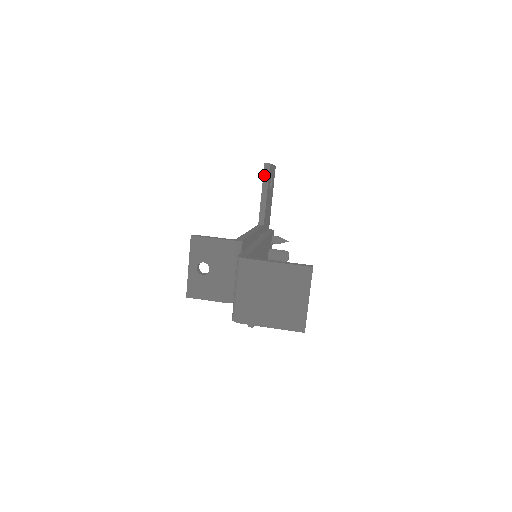
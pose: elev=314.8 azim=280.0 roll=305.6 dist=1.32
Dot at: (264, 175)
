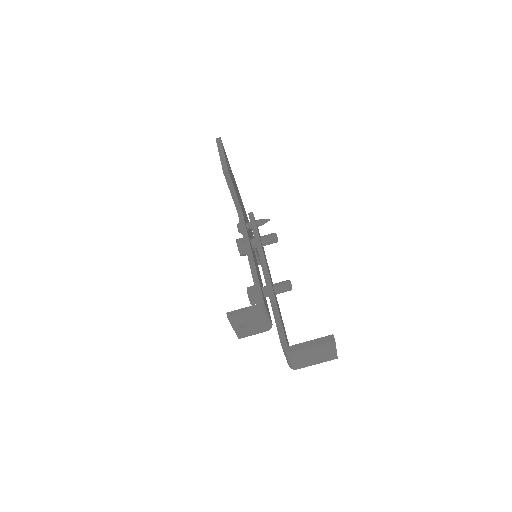
Dot at: (227, 180)
